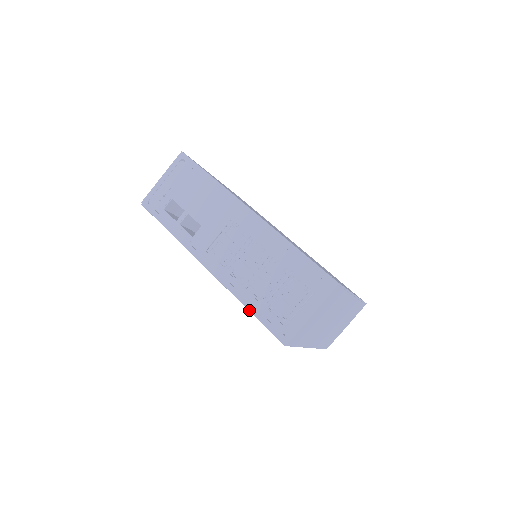
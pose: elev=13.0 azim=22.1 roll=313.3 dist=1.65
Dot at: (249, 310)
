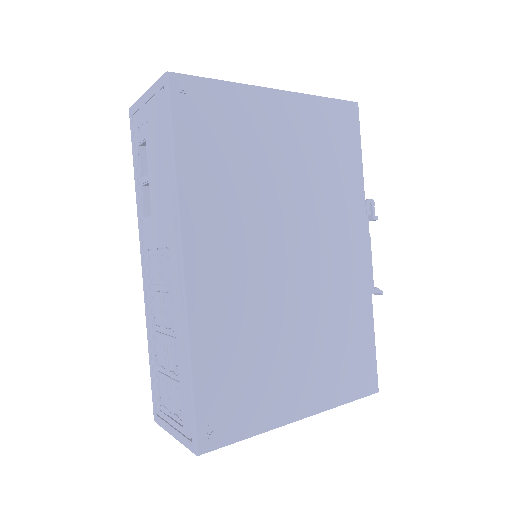
Dot at: occluded
